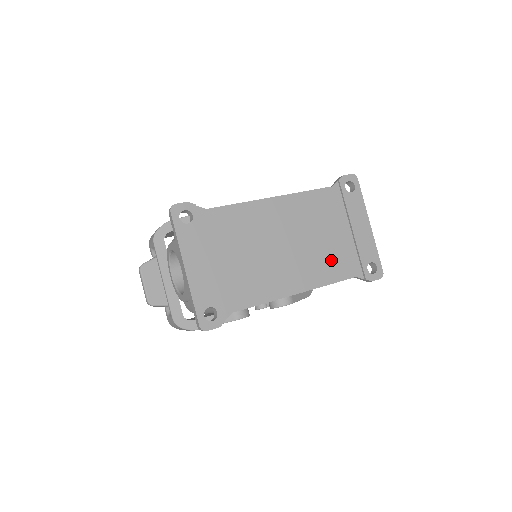
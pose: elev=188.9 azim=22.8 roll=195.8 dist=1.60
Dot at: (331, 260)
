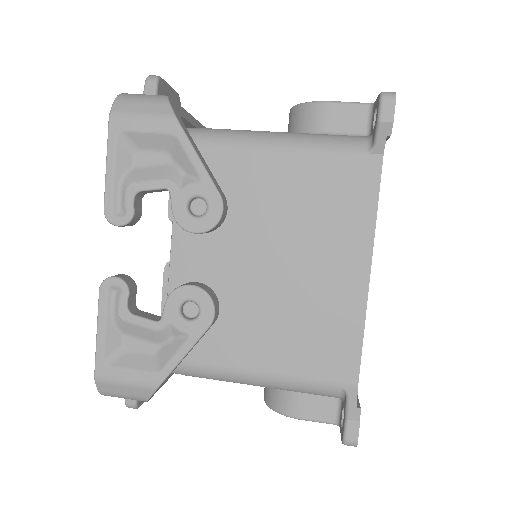
Dot at: occluded
